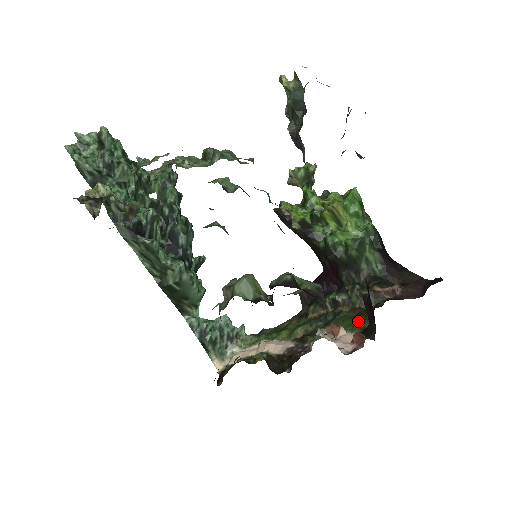
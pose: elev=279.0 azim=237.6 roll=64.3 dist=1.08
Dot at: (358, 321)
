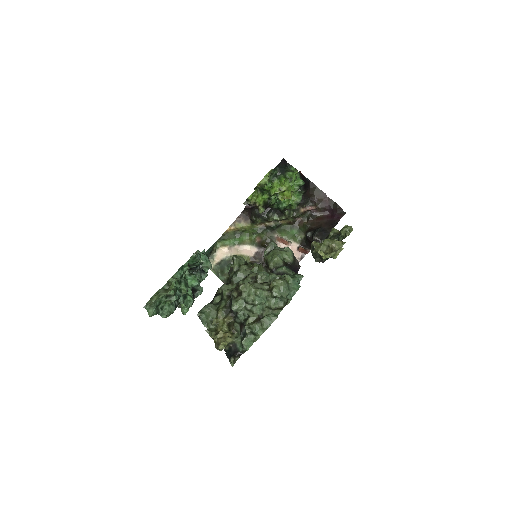
Dot at: (296, 233)
